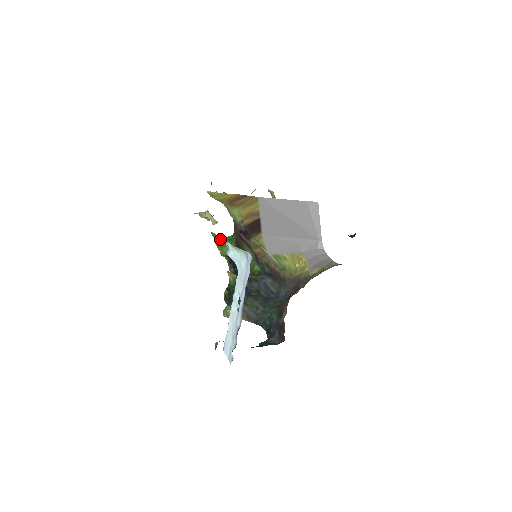
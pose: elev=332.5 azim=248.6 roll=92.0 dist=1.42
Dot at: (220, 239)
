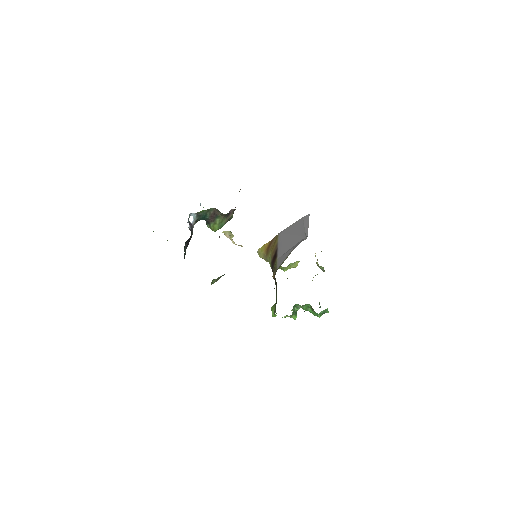
Dot at: occluded
